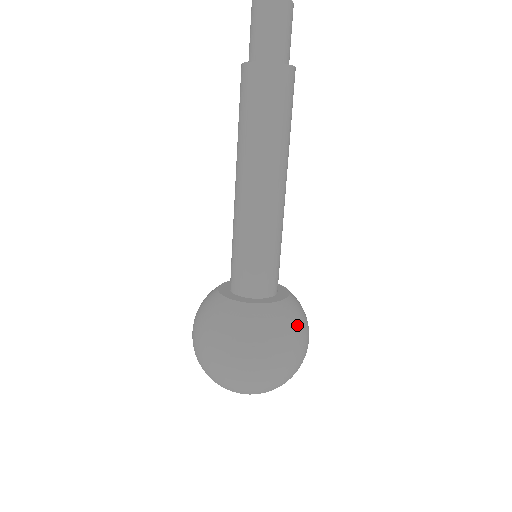
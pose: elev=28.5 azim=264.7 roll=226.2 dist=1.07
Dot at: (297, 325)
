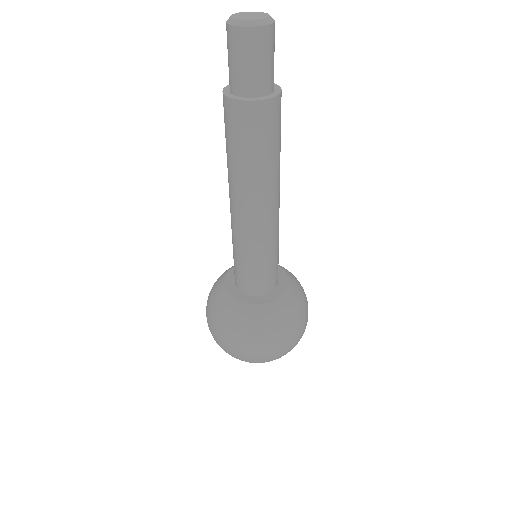
Dot at: (293, 318)
